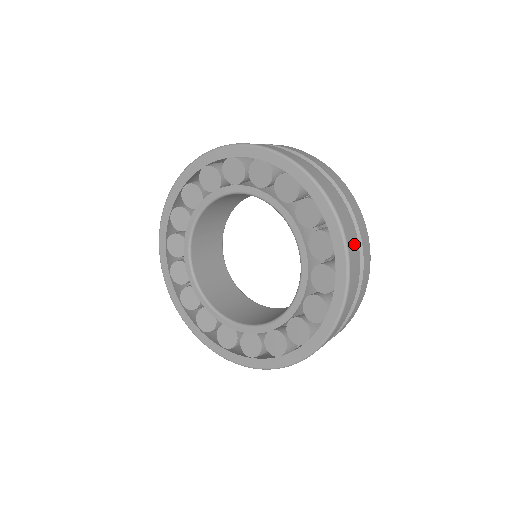
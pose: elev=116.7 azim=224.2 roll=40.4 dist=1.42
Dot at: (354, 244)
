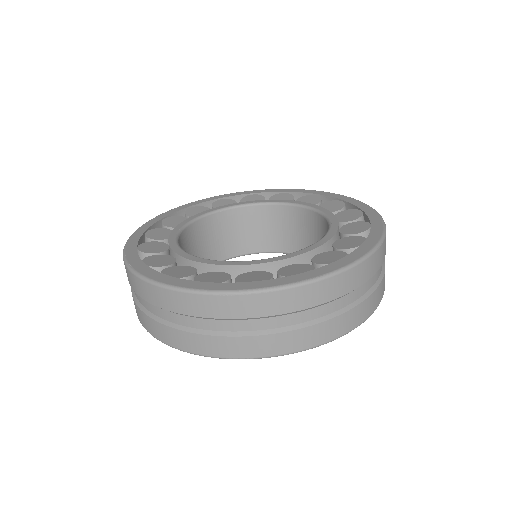
Dot at: (379, 265)
